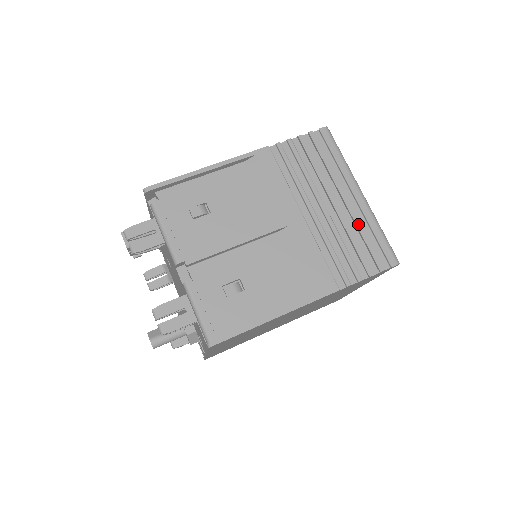
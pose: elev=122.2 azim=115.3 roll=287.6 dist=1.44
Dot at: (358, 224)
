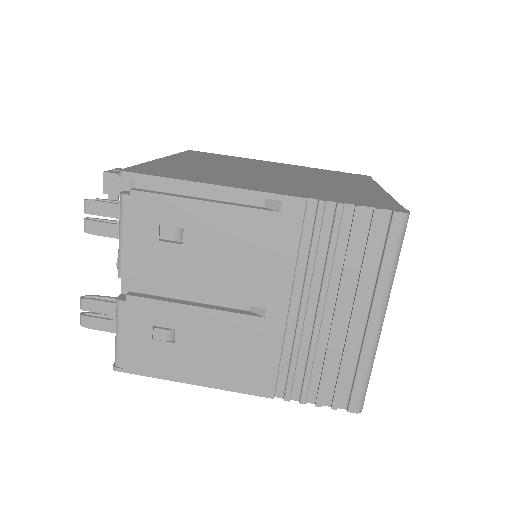
Dot at: (346, 352)
